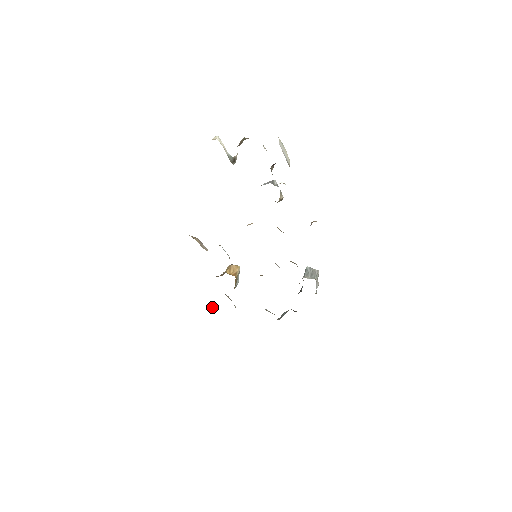
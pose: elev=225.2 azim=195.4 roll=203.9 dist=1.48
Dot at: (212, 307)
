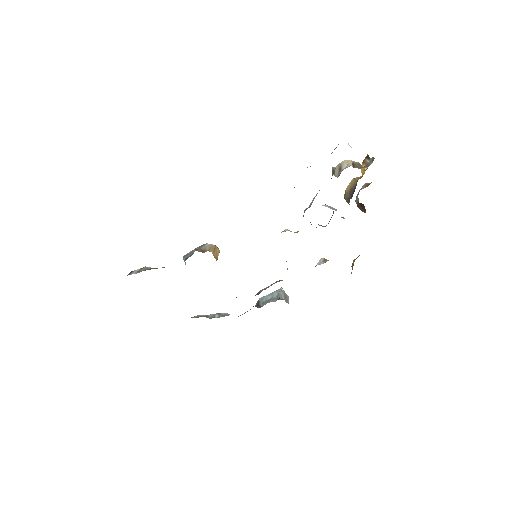
Dot at: (140, 271)
